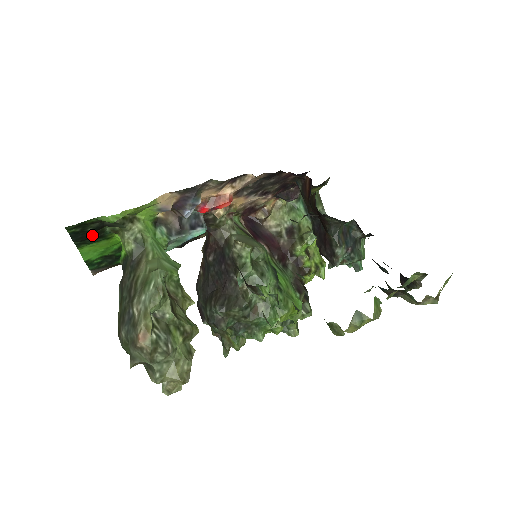
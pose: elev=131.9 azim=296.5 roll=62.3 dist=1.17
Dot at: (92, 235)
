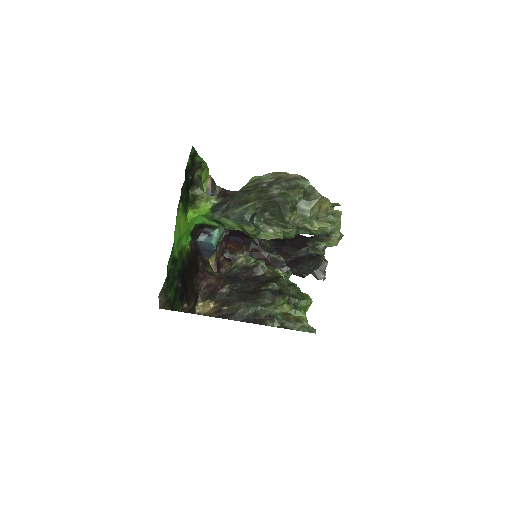
Dot at: (187, 189)
